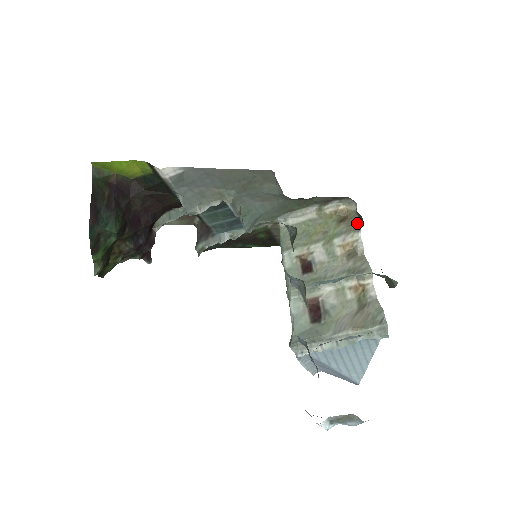
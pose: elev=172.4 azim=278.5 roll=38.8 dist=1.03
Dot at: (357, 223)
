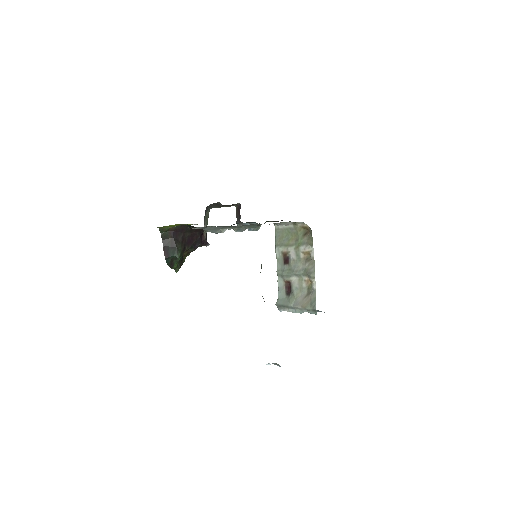
Dot at: (312, 240)
